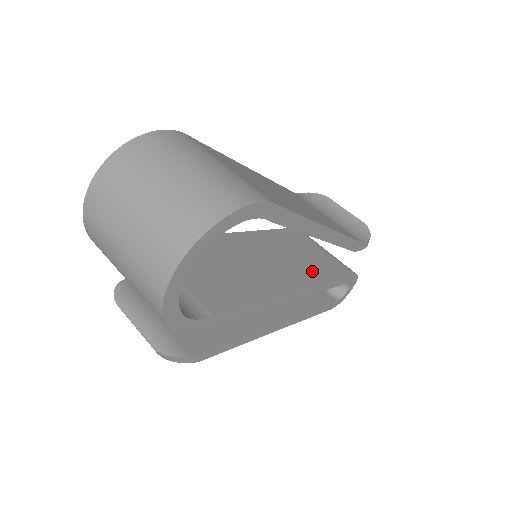
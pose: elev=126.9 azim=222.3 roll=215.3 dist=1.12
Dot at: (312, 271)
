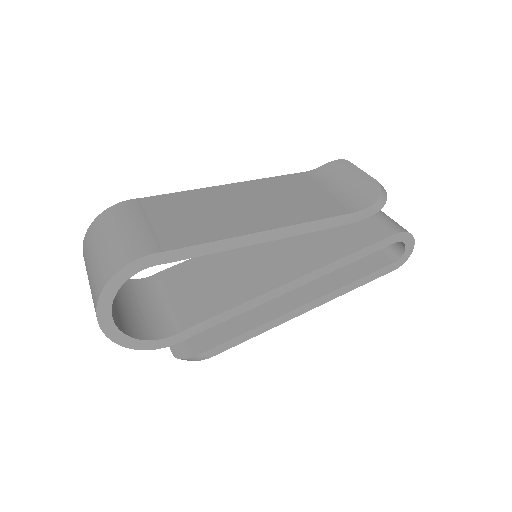
Dot at: (329, 249)
